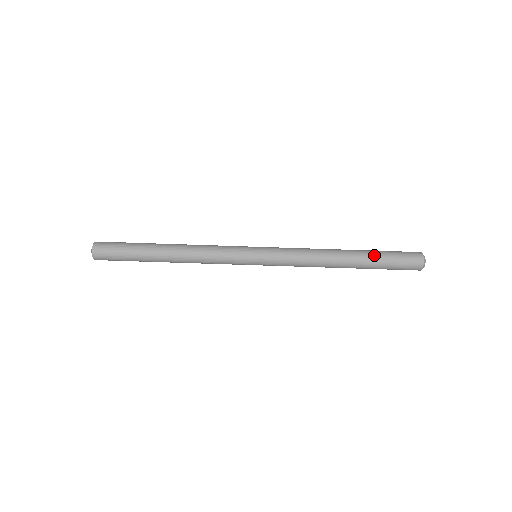
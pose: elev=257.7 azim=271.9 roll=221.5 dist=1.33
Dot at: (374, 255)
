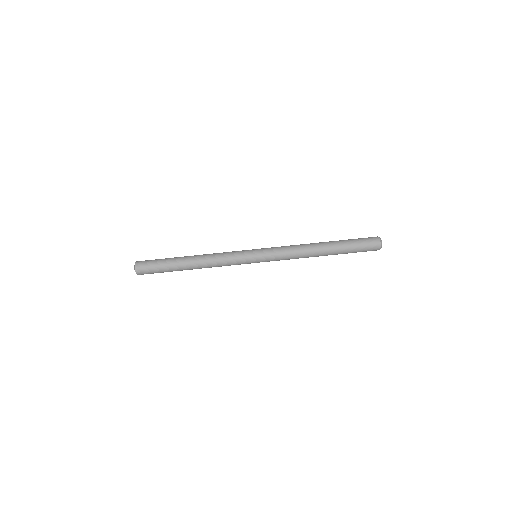
Dot at: (342, 241)
